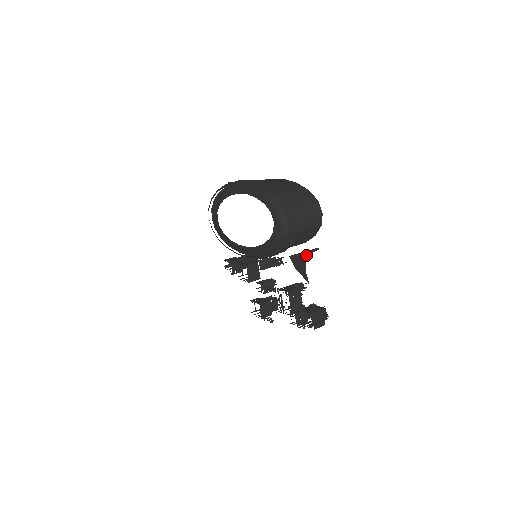
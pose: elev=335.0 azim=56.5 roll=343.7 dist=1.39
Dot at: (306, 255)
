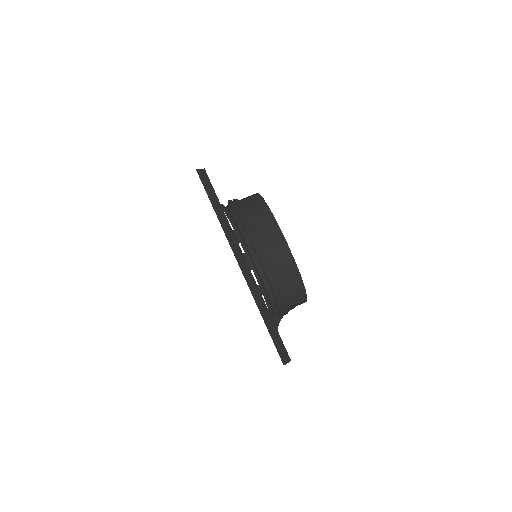
Dot at: occluded
